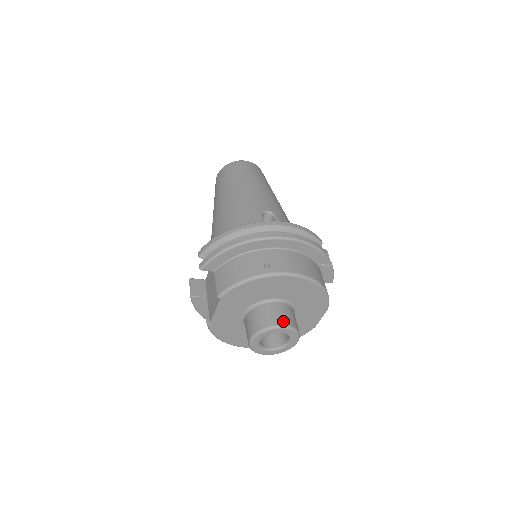
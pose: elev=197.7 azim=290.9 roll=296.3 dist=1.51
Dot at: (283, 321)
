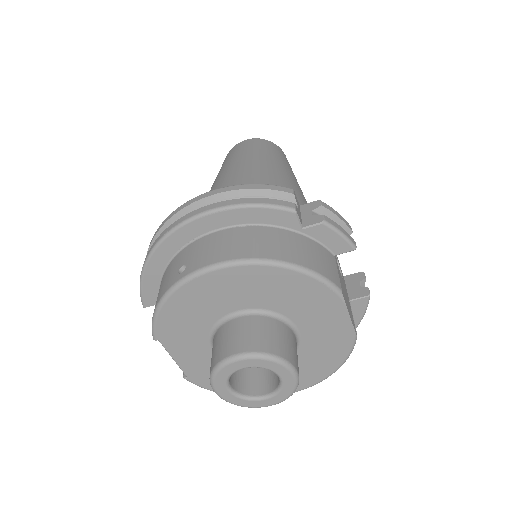
Dot at: (238, 347)
